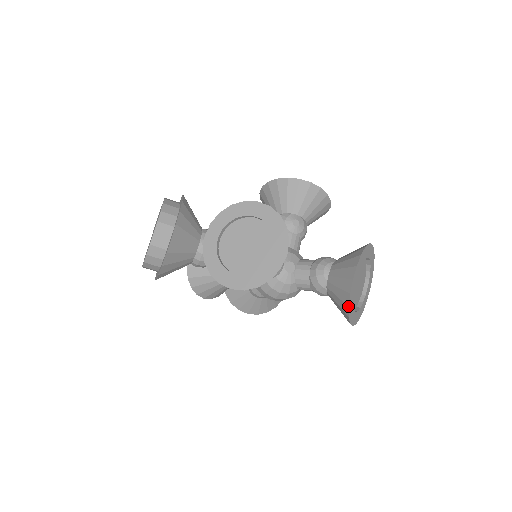
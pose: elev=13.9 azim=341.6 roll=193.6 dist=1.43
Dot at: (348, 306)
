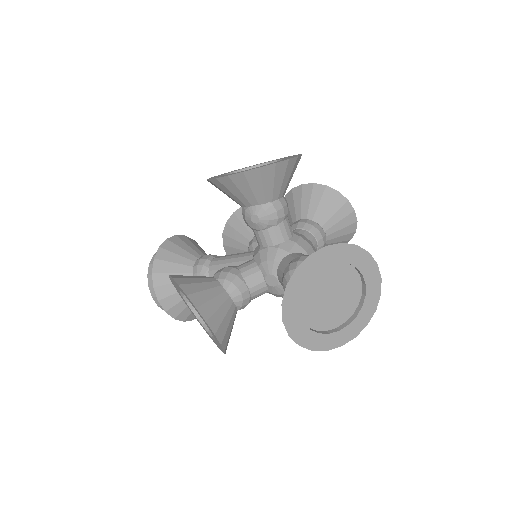
Dot at: (311, 350)
